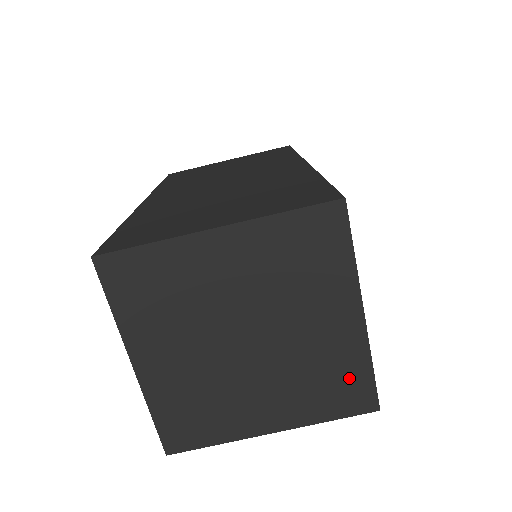
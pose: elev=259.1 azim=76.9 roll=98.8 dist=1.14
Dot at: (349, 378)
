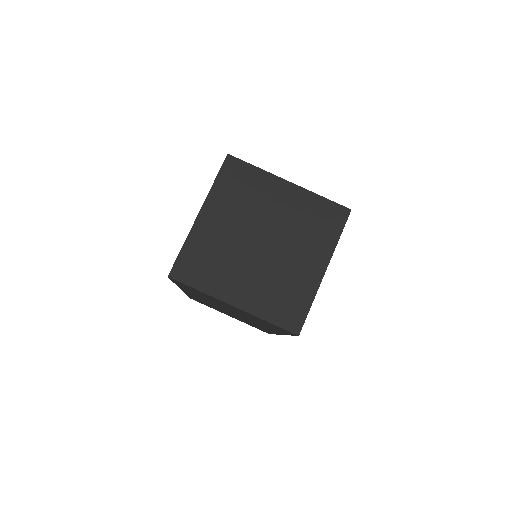
Dot at: (320, 211)
